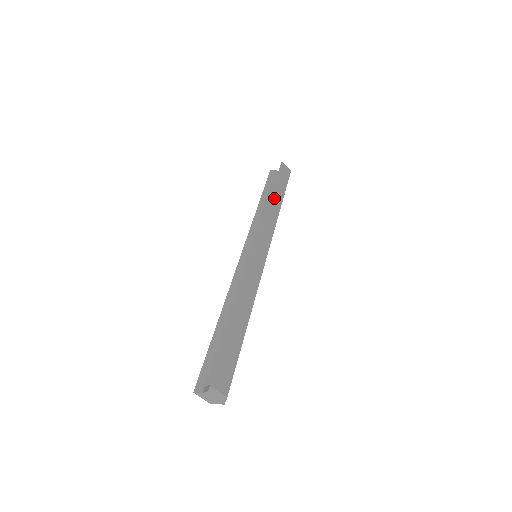
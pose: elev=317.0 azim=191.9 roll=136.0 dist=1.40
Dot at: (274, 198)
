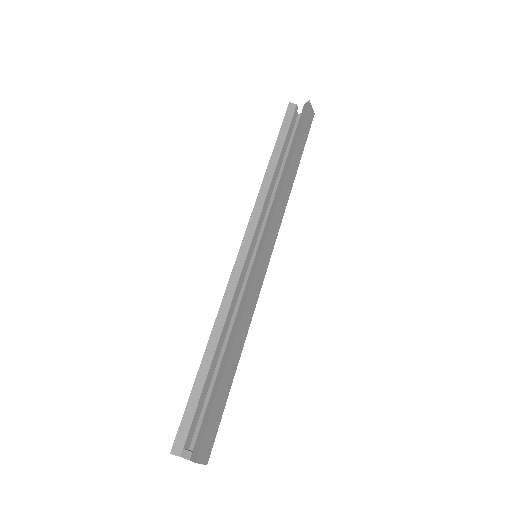
Dot at: (291, 167)
